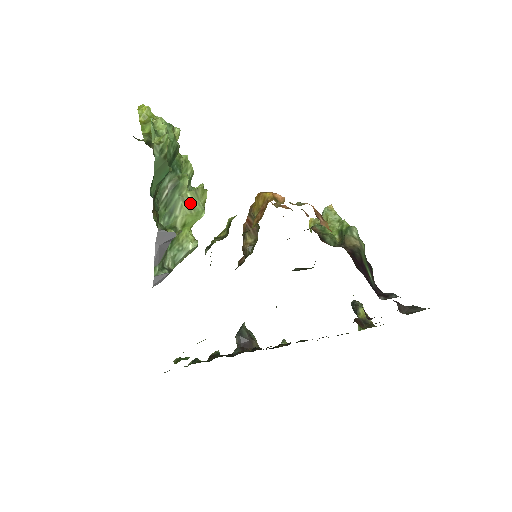
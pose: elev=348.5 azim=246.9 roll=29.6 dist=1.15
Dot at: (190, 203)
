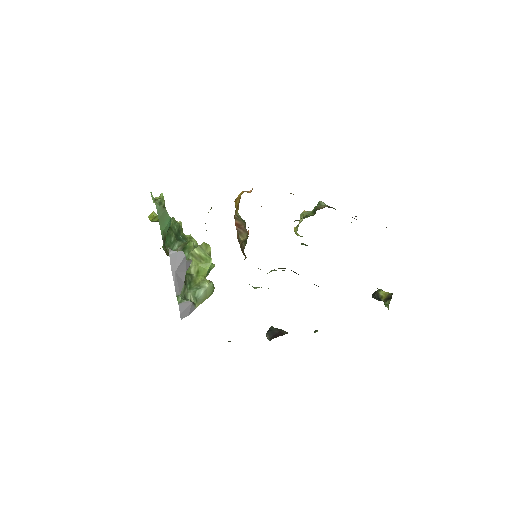
Dot at: (198, 256)
